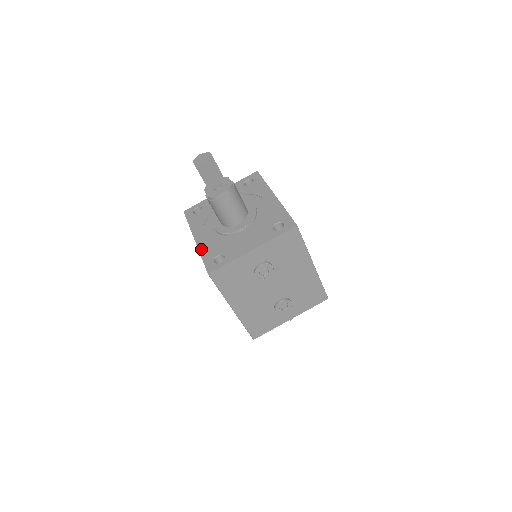
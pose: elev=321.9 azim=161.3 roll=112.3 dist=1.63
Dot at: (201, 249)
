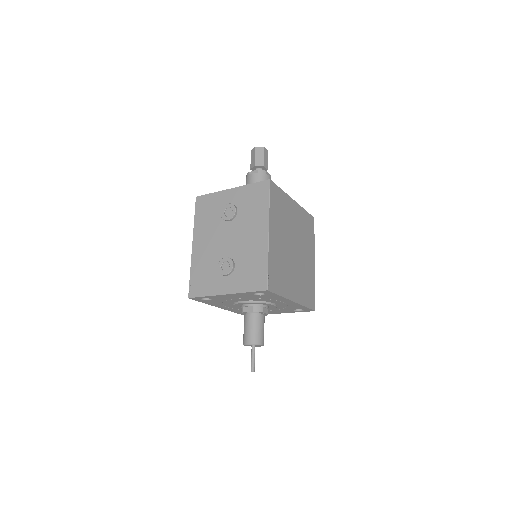
Dot at: occluded
